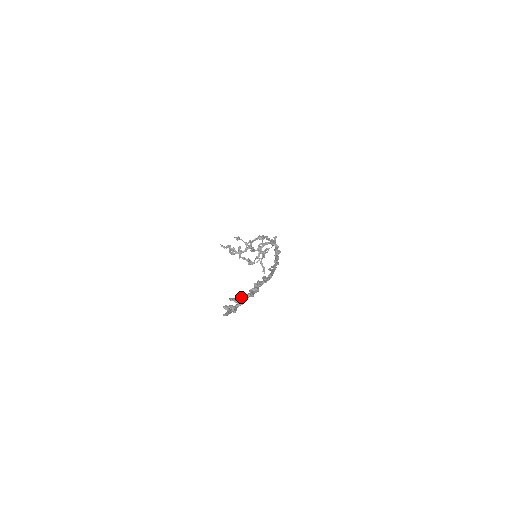
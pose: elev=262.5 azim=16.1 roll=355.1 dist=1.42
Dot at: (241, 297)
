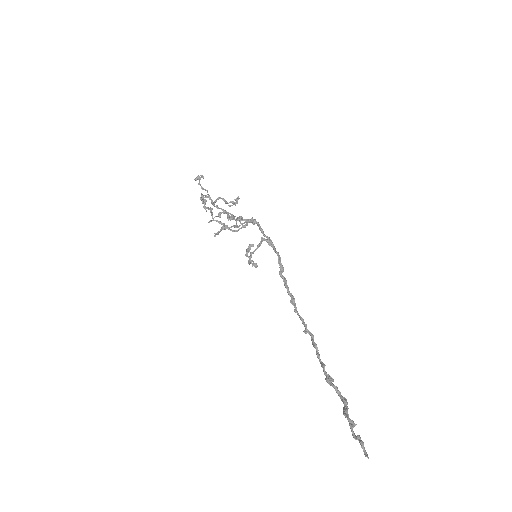
Dot at: (347, 410)
